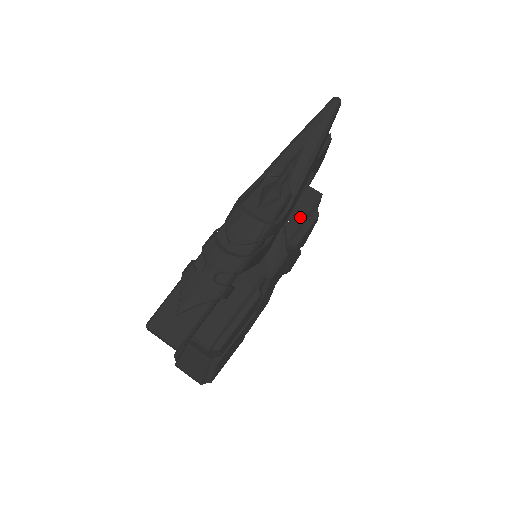
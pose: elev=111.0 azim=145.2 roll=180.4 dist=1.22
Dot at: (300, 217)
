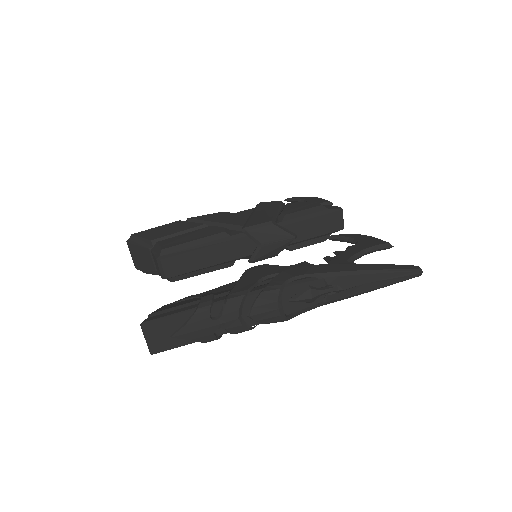
Dot at: (313, 234)
